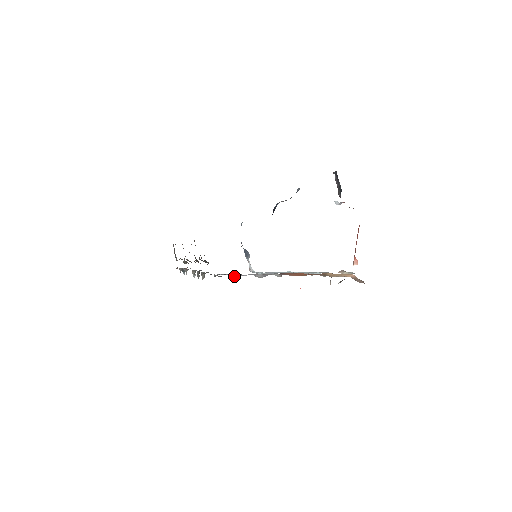
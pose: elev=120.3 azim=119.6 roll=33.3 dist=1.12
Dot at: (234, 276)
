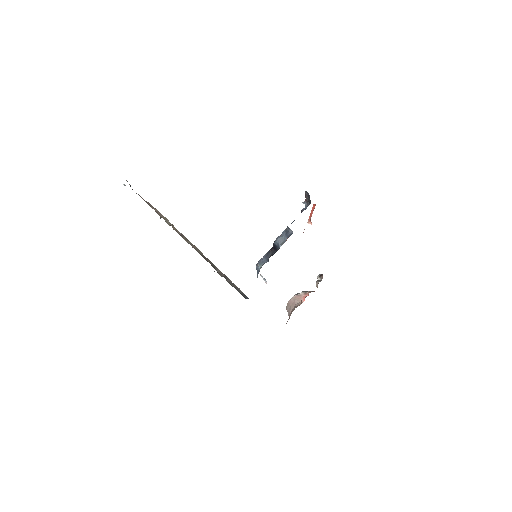
Dot at: occluded
